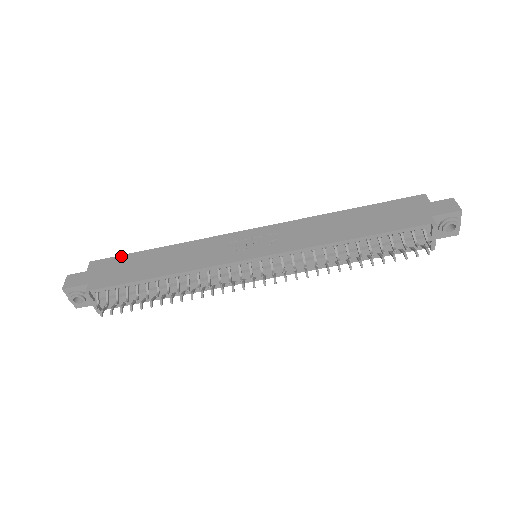
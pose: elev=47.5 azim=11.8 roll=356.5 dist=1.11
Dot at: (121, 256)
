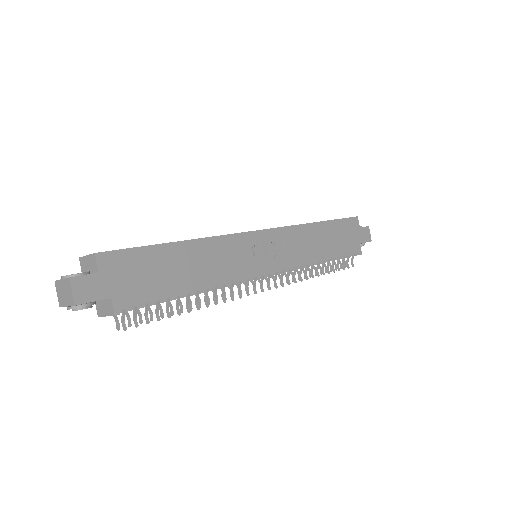
Dot at: (138, 249)
